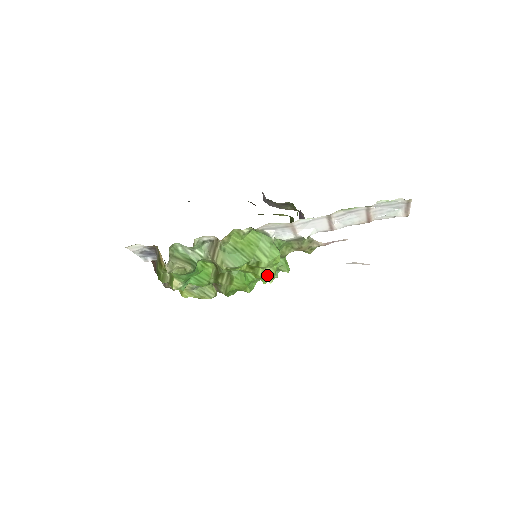
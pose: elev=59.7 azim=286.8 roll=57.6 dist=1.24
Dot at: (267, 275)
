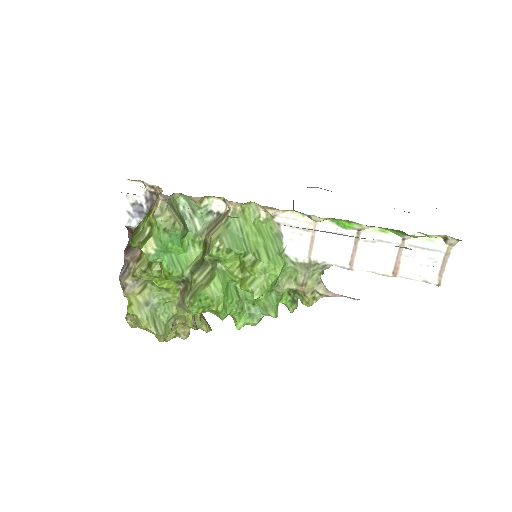
Dot at: (256, 286)
